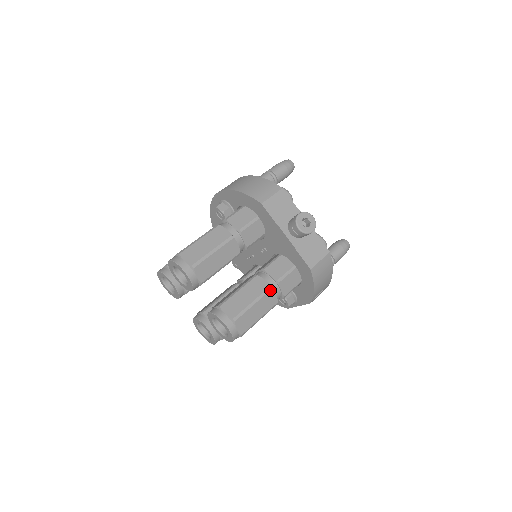
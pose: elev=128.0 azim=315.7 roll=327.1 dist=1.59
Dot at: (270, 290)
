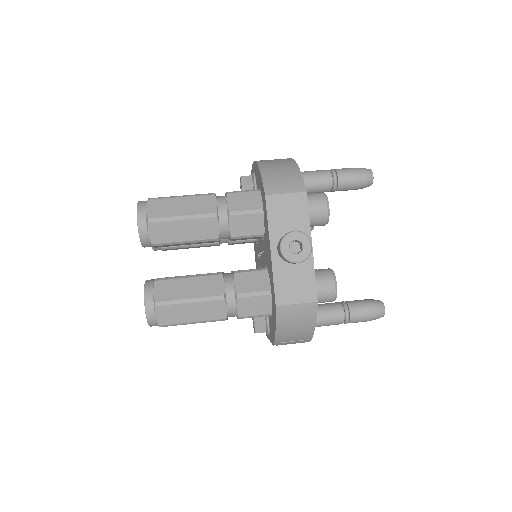
Dot at: (221, 299)
